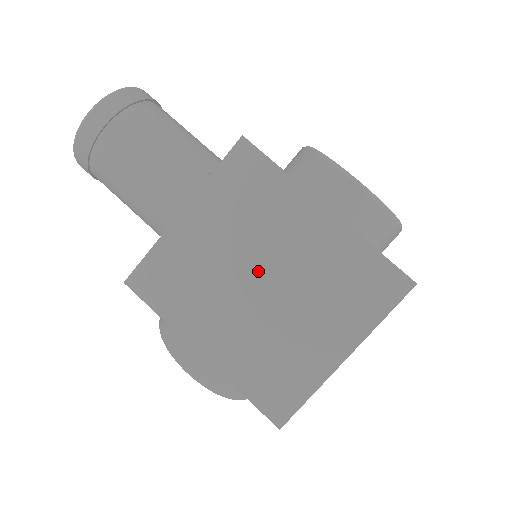
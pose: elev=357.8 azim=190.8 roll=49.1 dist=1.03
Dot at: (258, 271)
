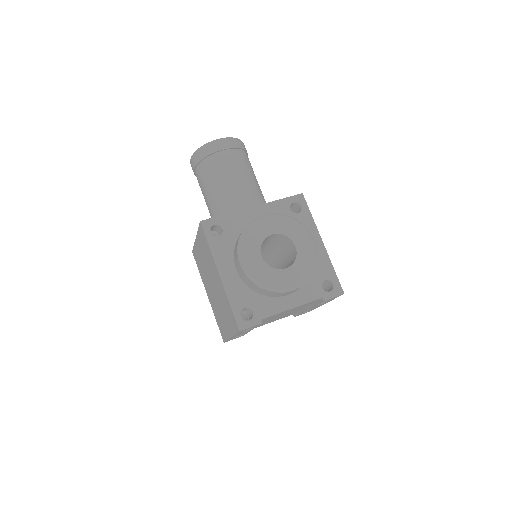
Dot at: (212, 281)
